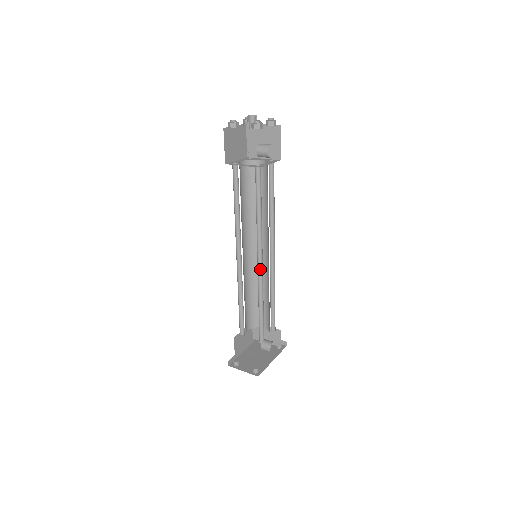
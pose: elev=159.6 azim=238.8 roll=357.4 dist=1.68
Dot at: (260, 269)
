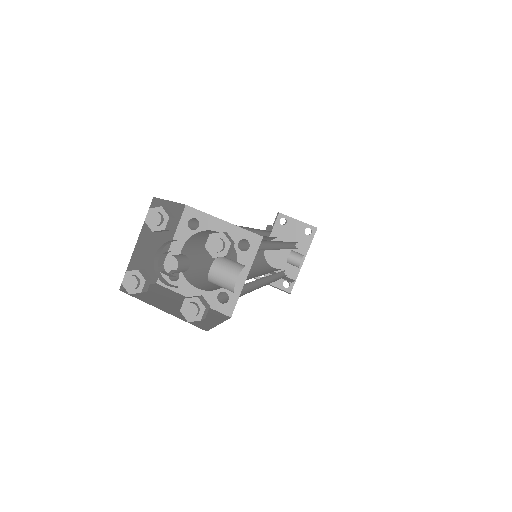
Dot at: occluded
